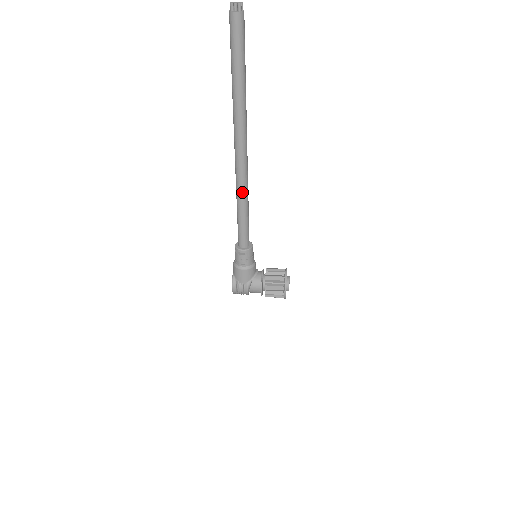
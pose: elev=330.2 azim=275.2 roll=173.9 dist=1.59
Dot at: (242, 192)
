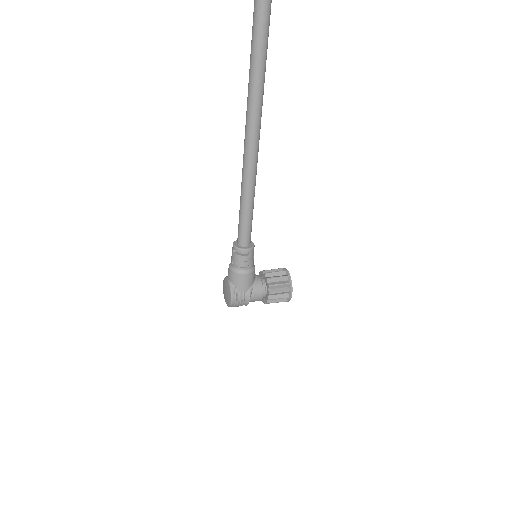
Dot at: (252, 176)
